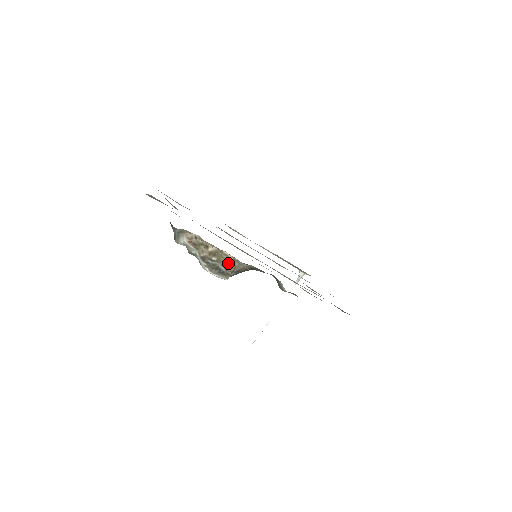
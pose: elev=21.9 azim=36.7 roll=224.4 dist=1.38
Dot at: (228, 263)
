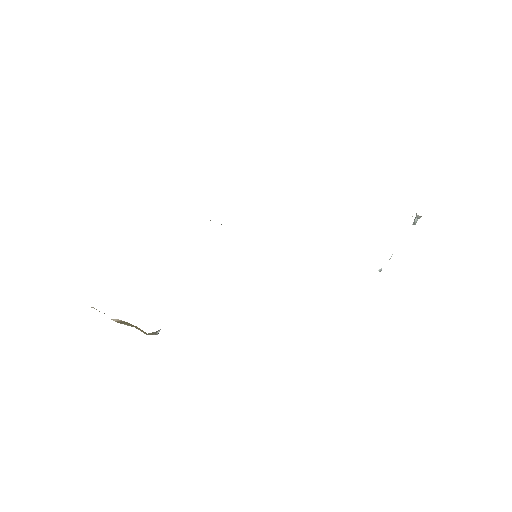
Dot at: (140, 330)
